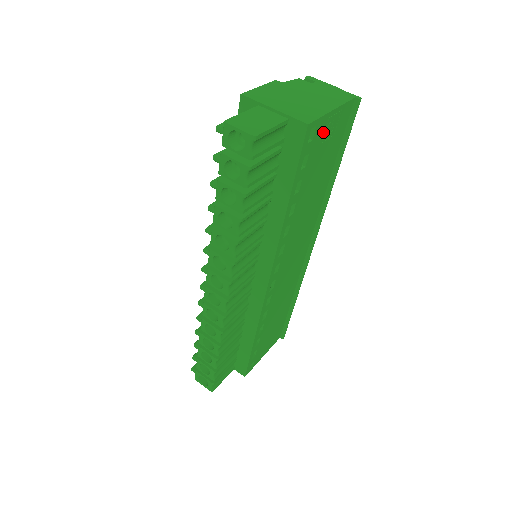
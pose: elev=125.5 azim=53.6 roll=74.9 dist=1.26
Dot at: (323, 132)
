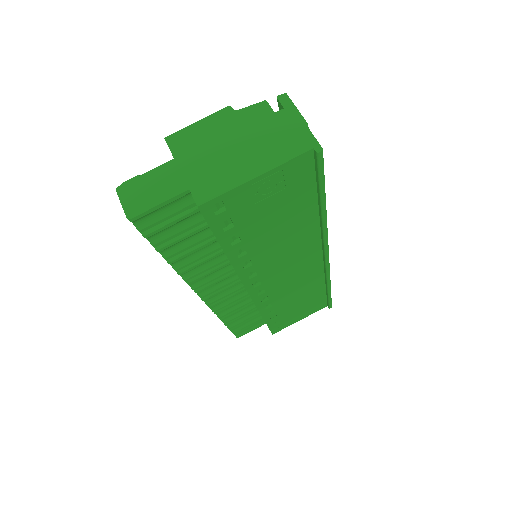
Dot at: (250, 196)
